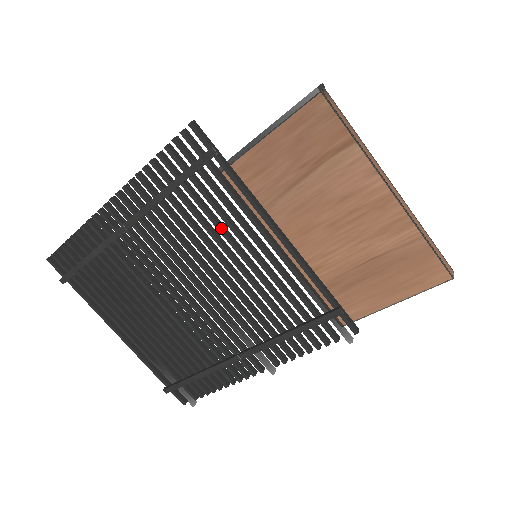
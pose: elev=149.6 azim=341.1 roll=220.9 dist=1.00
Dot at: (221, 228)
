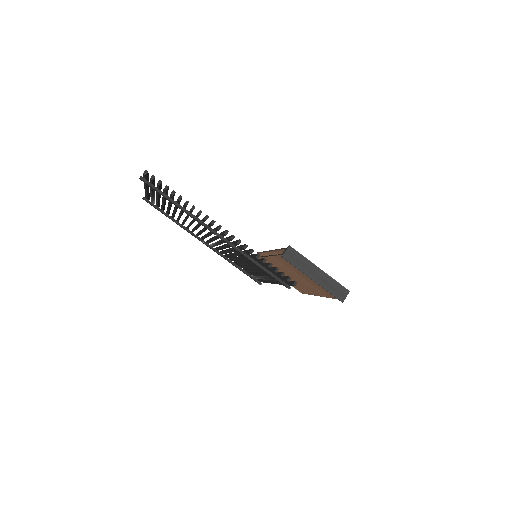
Dot at: occluded
